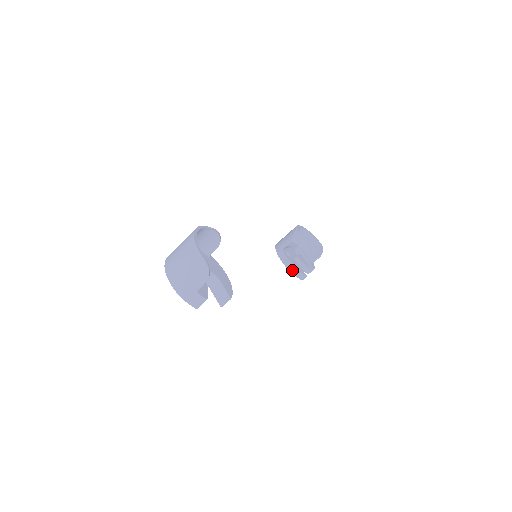
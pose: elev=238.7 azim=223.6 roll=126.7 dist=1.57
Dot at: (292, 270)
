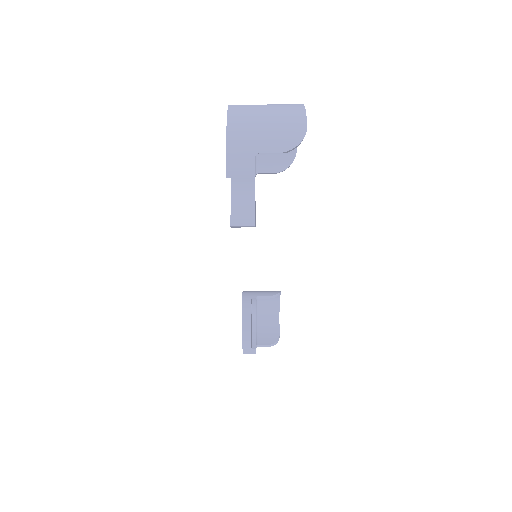
Dot at: (245, 326)
